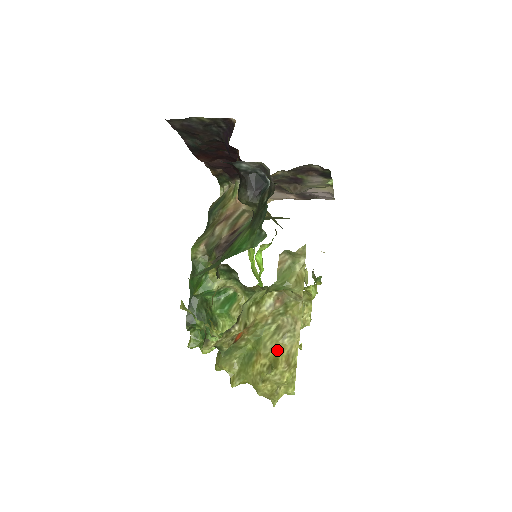
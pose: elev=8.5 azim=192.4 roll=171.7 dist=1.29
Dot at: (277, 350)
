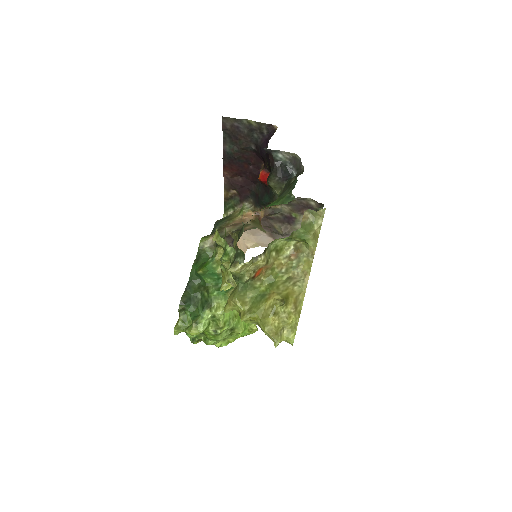
Dot at: (288, 292)
